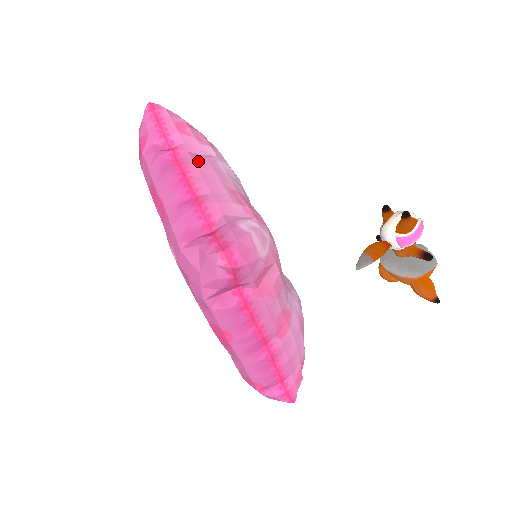
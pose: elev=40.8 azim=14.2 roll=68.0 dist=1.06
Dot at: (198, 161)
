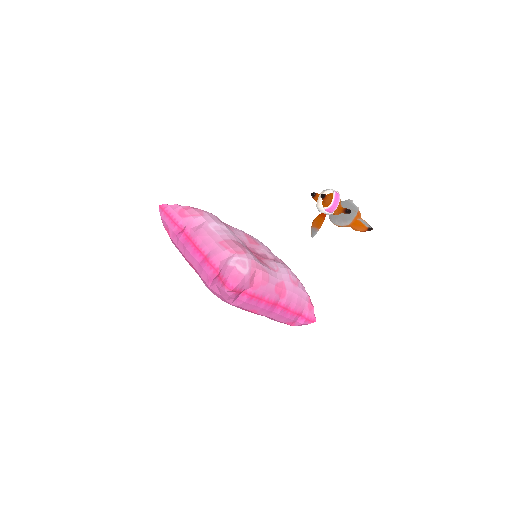
Dot at: (198, 233)
